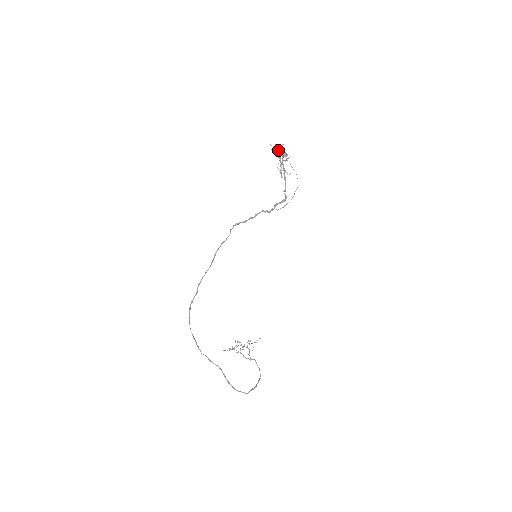
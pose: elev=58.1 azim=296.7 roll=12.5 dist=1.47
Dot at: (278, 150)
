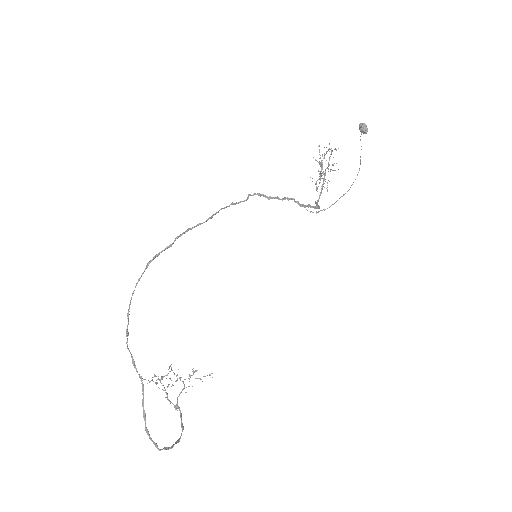
Dot at: occluded
